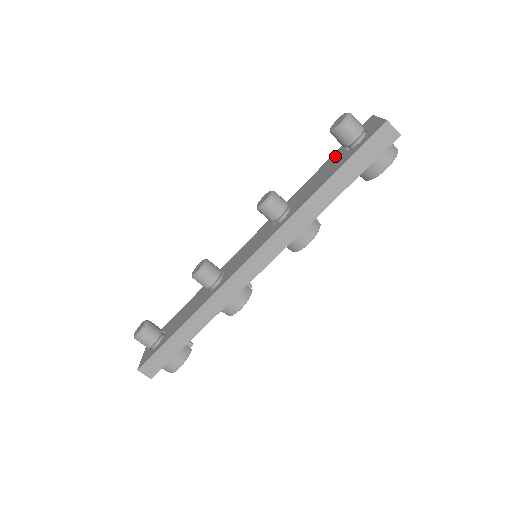
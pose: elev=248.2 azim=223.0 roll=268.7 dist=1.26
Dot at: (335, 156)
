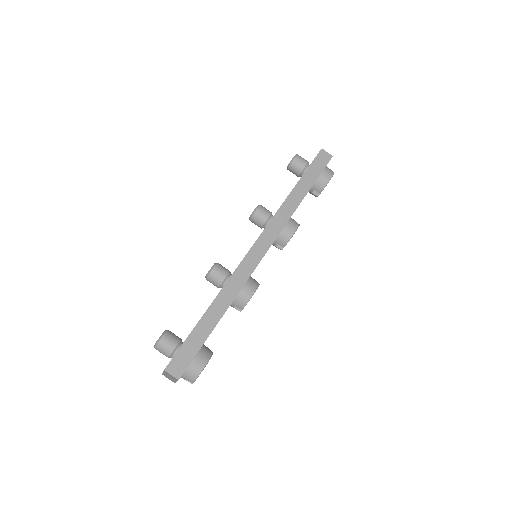
Dot at: occluded
